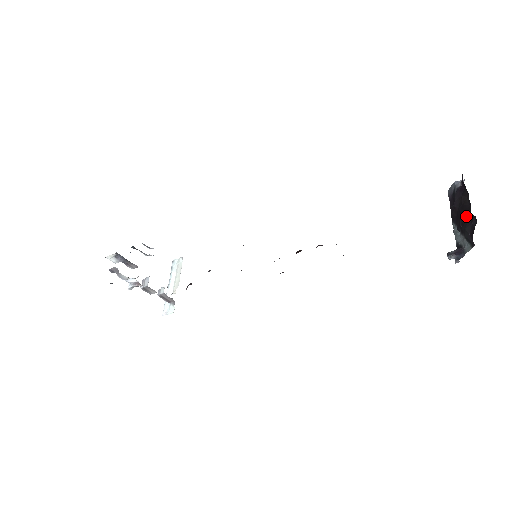
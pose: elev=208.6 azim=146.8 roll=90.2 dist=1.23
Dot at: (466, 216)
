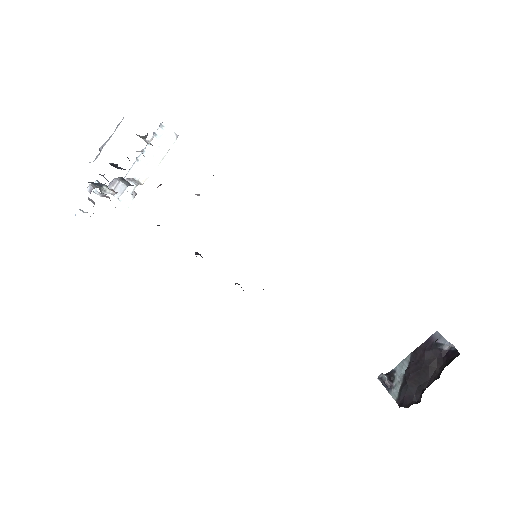
Dot at: (419, 381)
